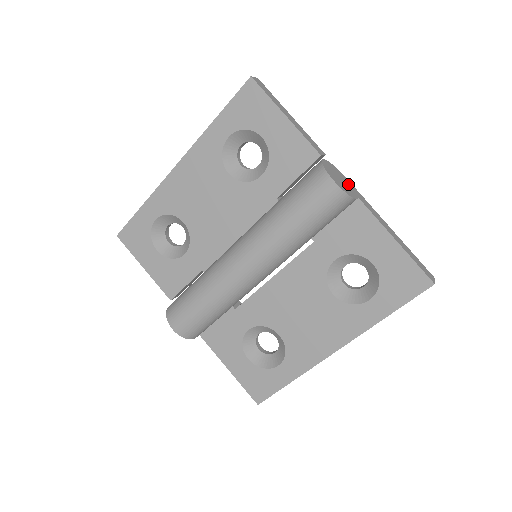
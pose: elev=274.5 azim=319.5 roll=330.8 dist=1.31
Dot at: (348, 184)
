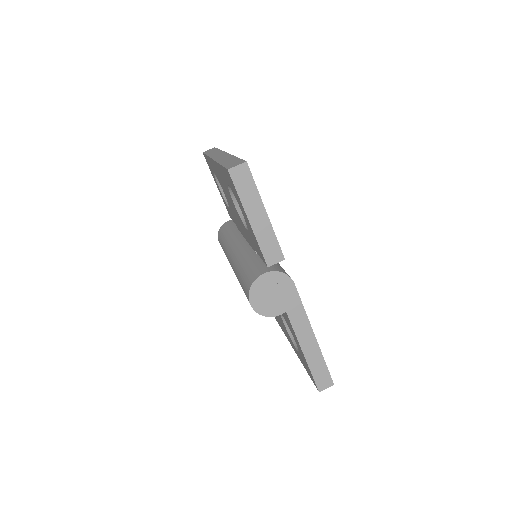
Dot at: (286, 296)
